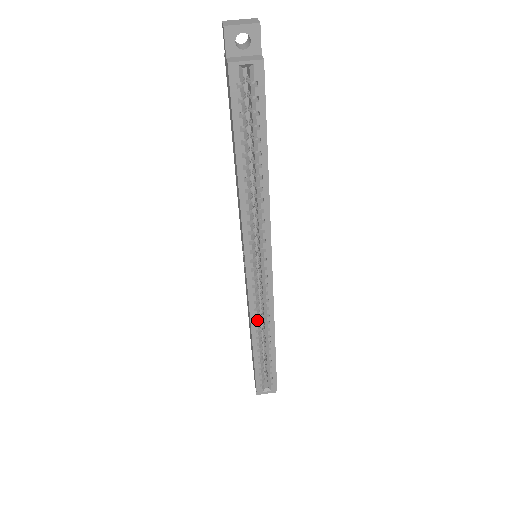
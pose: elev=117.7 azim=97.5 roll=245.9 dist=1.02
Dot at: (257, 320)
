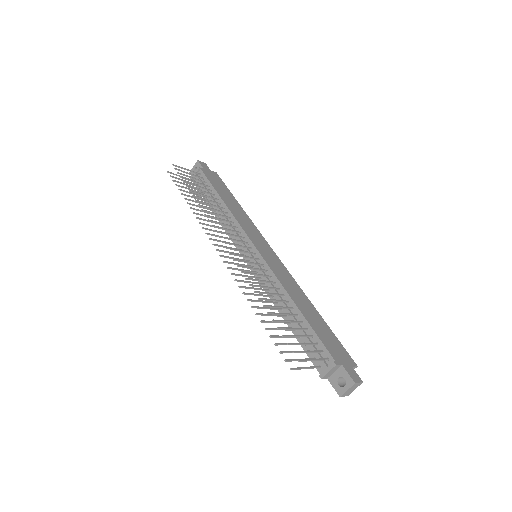
Dot at: occluded
